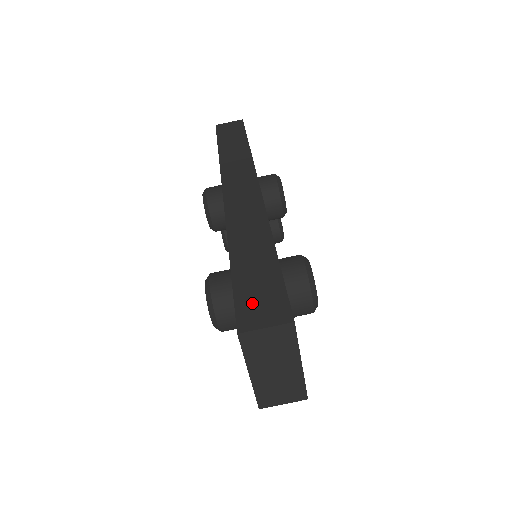
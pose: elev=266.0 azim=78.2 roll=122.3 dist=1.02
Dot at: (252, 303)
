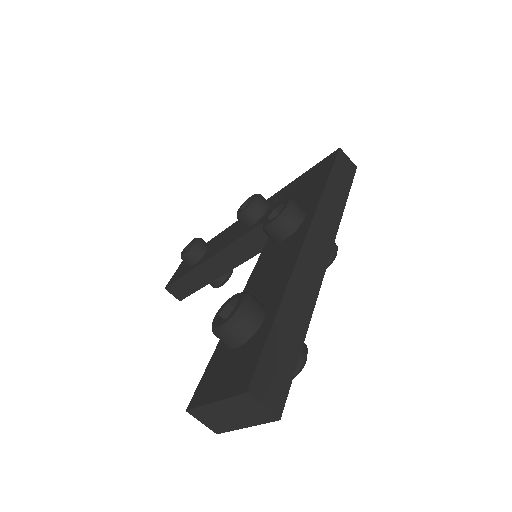
Dot at: (268, 374)
